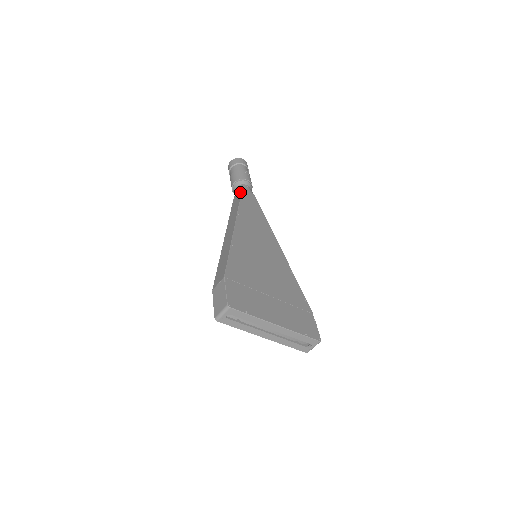
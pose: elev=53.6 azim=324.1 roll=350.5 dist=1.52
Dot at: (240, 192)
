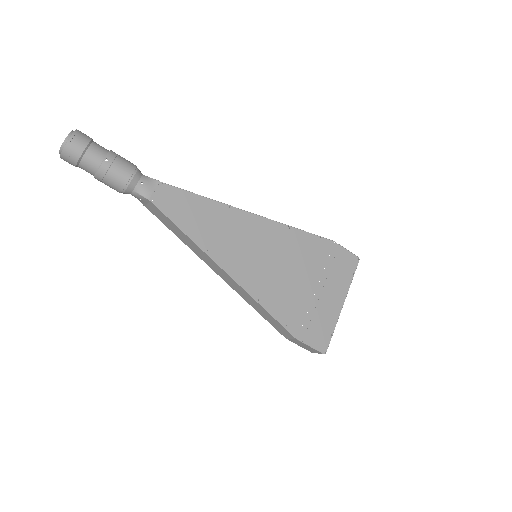
Dot at: (154, 207)
